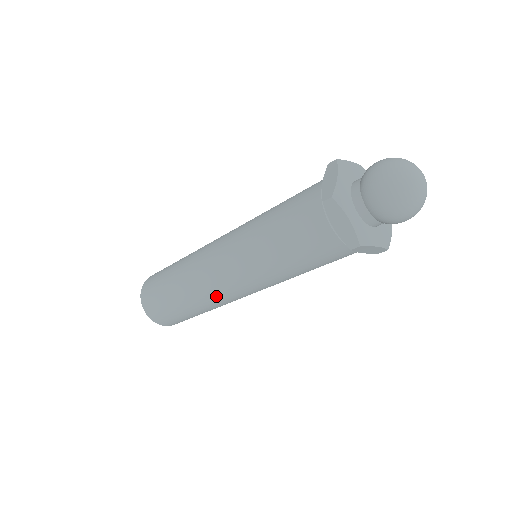
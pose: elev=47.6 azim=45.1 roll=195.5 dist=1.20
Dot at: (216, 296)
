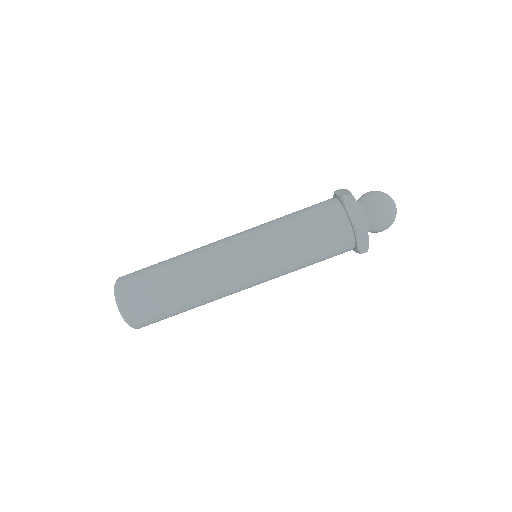
Dot at: (227, 295)
